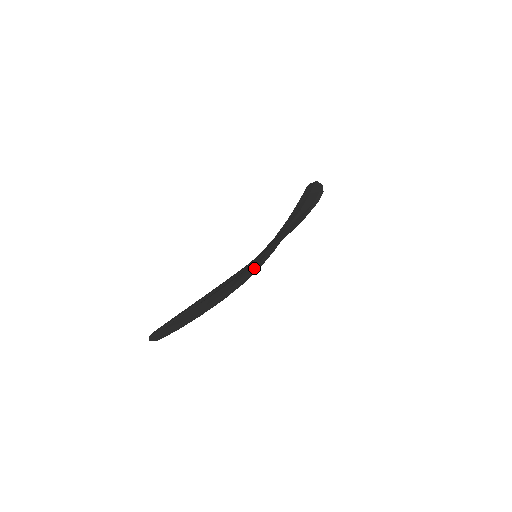
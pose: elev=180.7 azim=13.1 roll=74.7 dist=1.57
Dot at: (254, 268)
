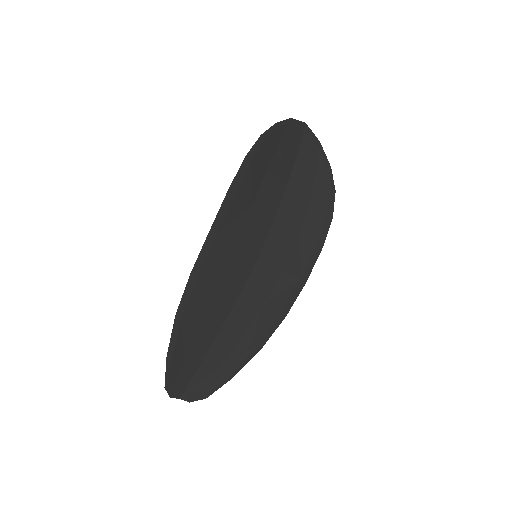
Dot at: (292, 262)
